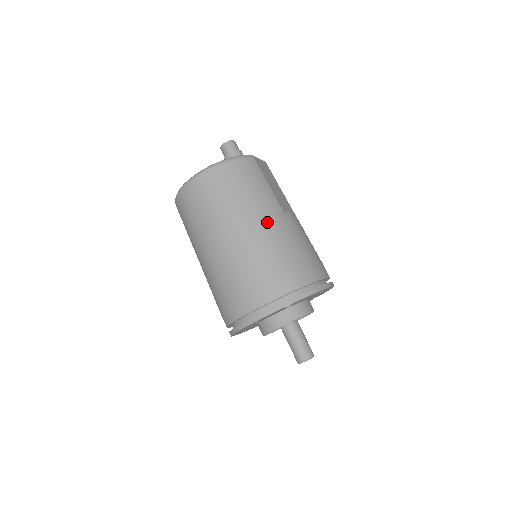
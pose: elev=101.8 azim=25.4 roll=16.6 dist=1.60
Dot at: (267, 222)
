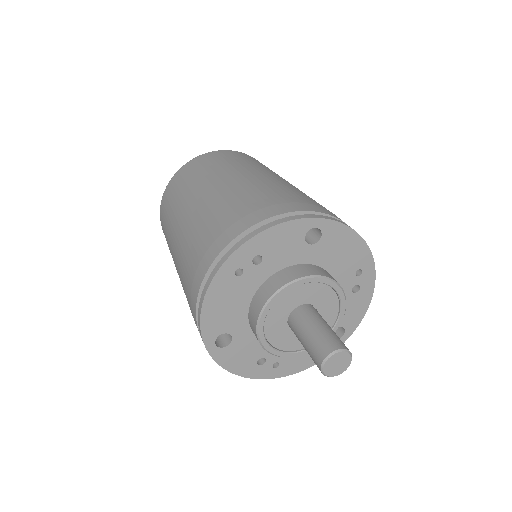
Dot at: (284, 180)
